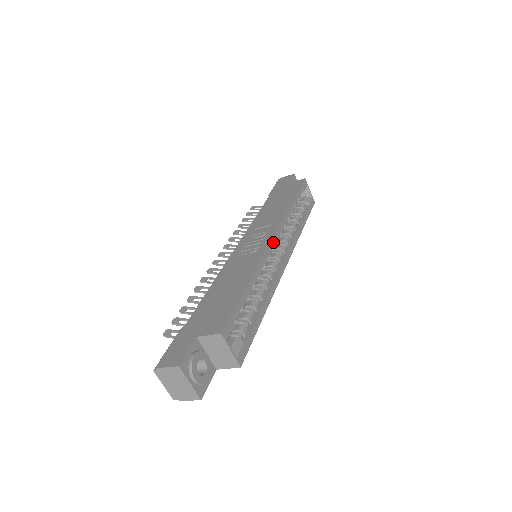
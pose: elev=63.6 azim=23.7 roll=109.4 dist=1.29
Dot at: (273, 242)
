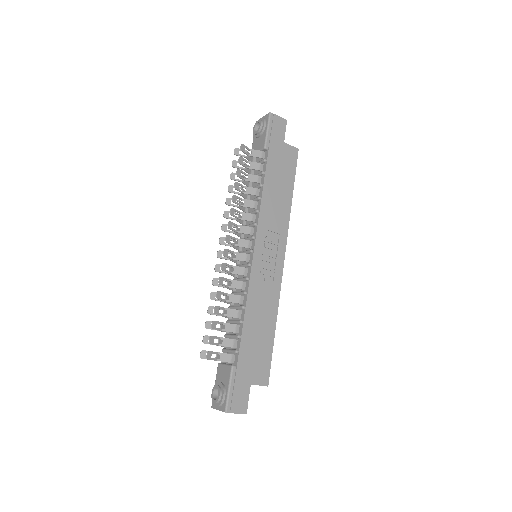
Dot at: (282, 266)
